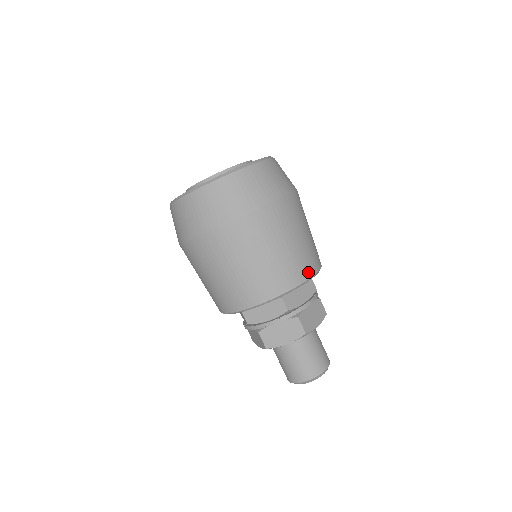
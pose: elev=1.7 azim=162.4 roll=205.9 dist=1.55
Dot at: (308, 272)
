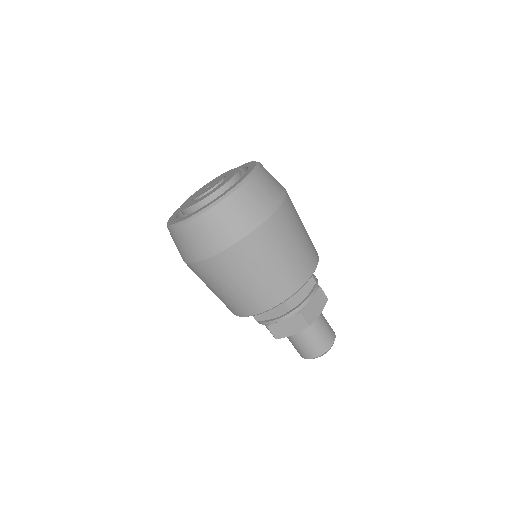
Dot at: (258, 309)
